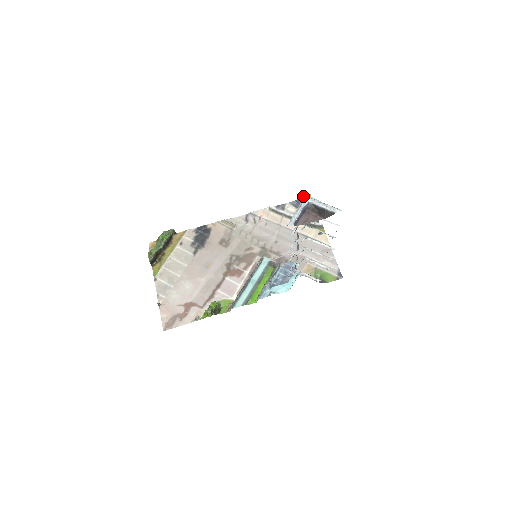
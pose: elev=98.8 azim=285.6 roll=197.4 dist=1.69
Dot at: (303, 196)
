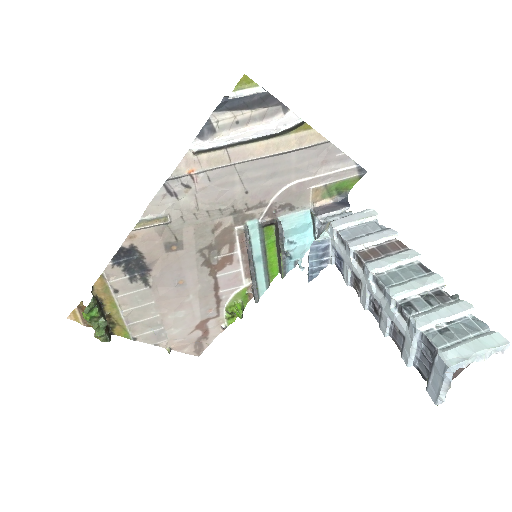
Dot at: (234, 88)
